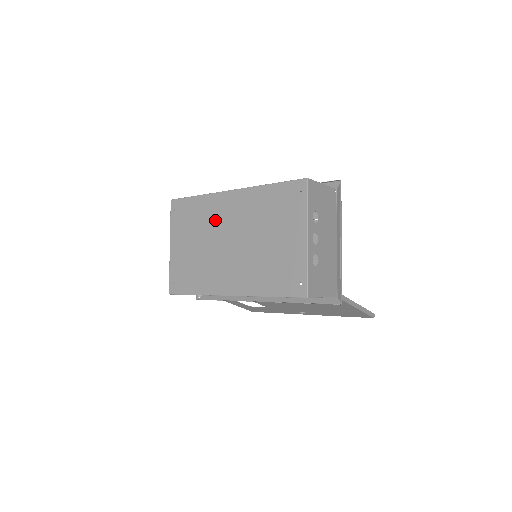
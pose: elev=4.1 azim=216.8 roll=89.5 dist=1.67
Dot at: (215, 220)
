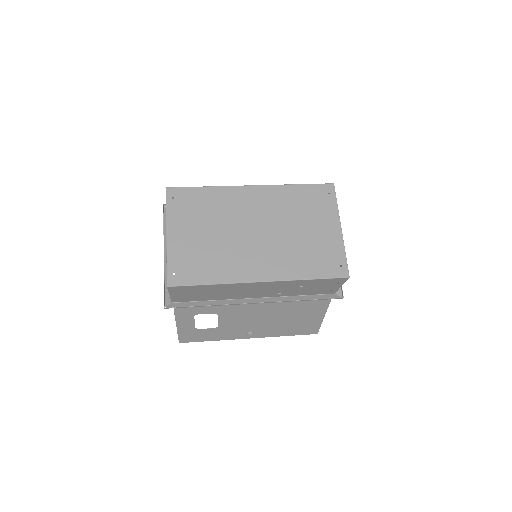
Dot at: (234, 210)
